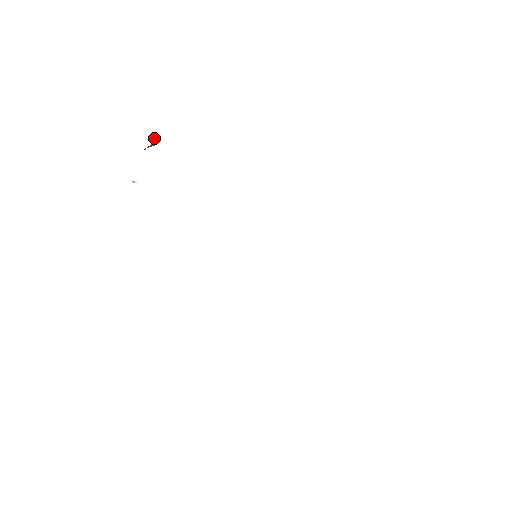
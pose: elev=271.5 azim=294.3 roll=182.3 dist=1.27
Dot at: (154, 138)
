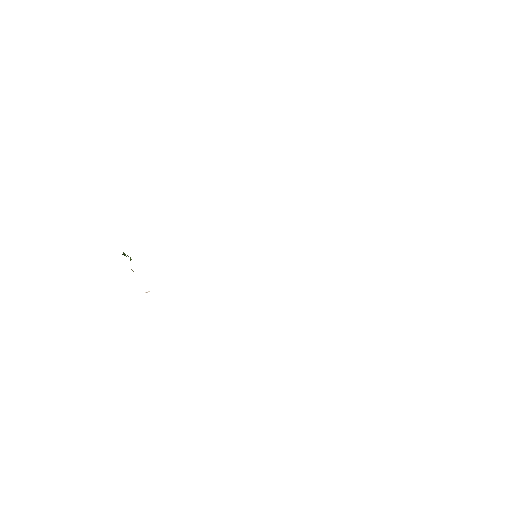
Dot at: (126, 256)
